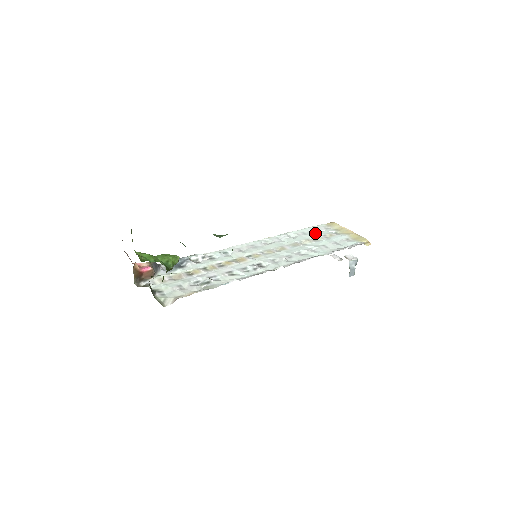
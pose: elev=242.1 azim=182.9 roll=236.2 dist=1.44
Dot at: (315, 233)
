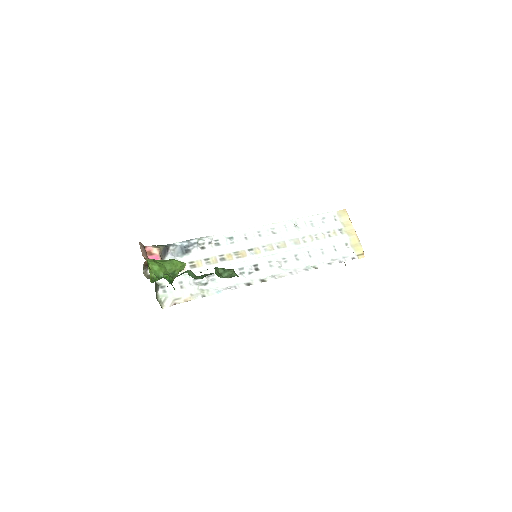
Dot at: (321, 226)
